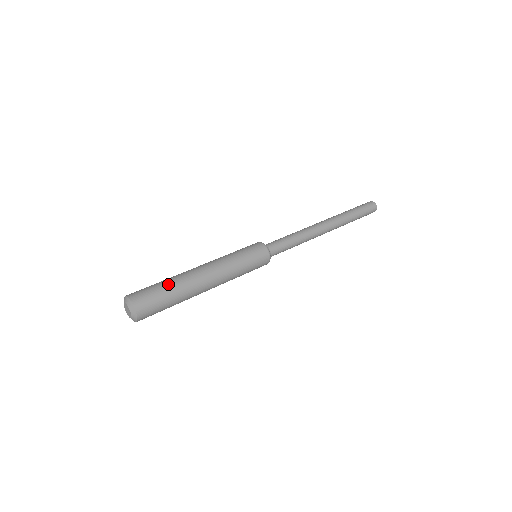
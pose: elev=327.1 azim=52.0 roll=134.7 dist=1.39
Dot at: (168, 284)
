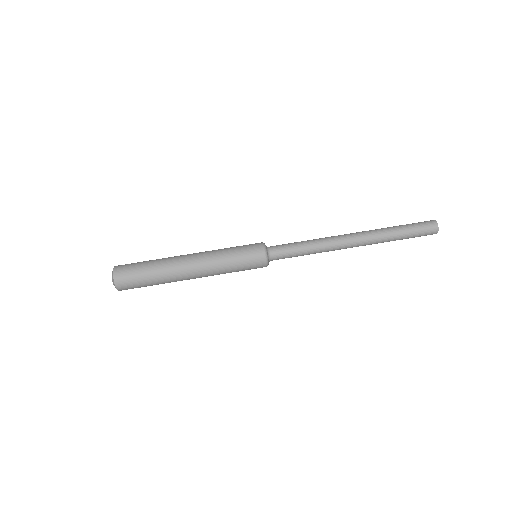
Dot at: (154, 284)
